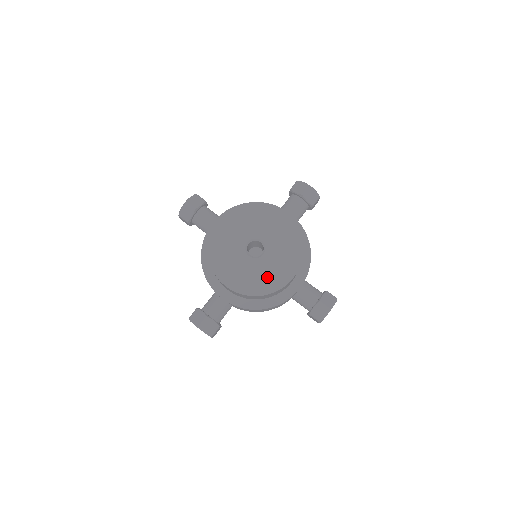
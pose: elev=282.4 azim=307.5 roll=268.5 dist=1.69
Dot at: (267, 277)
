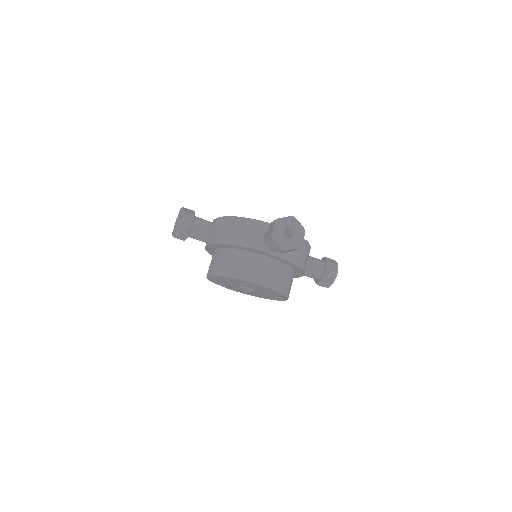
Dot at: (264, 296)
